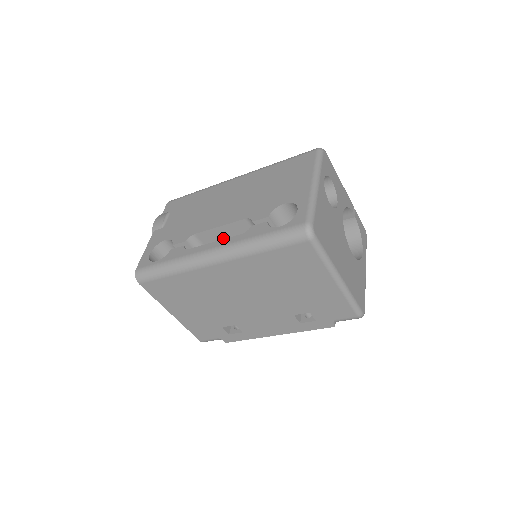
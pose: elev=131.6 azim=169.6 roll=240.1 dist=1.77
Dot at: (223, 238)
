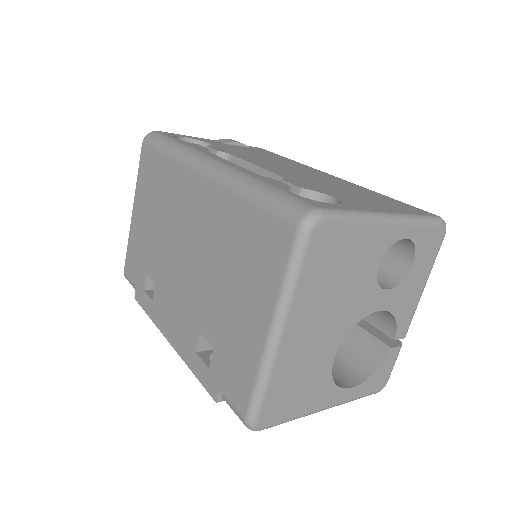
Dot at: occluded
